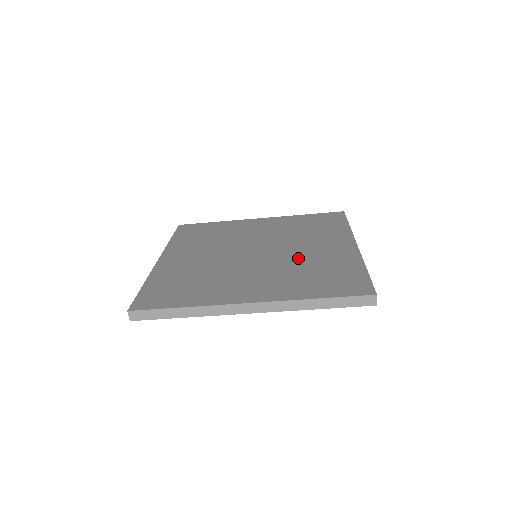
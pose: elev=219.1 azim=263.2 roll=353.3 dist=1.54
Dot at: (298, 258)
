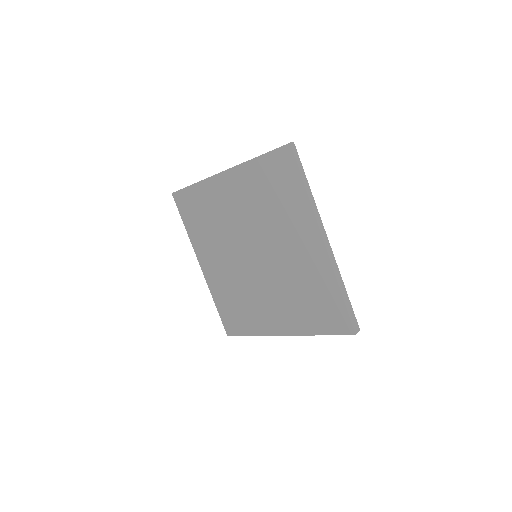
Dot at: (287, 271)
